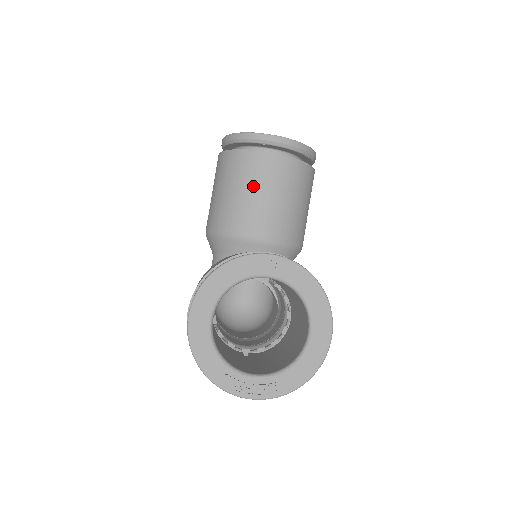
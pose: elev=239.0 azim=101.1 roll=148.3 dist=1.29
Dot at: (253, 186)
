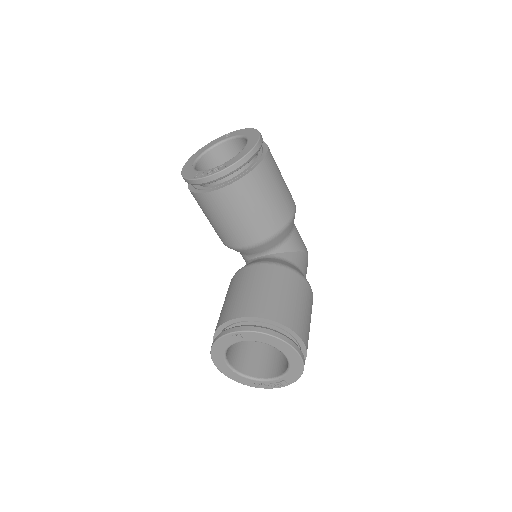
Dot at: (220, 217)
